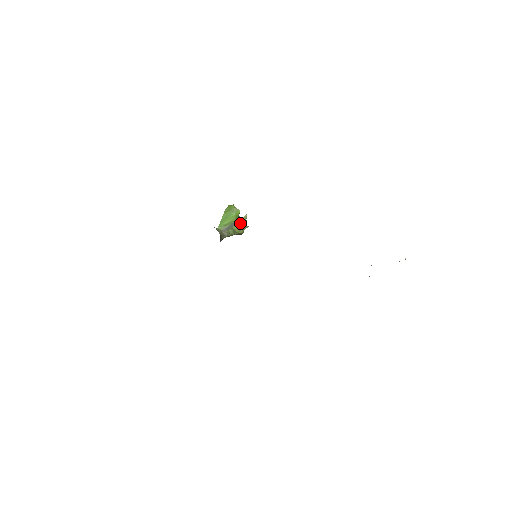
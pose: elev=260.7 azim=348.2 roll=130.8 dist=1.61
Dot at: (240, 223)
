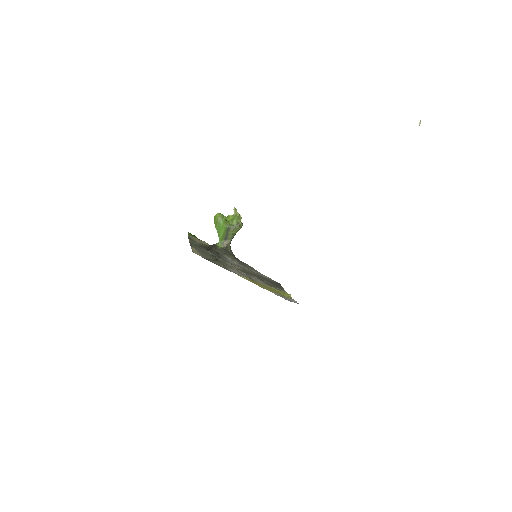
Dot at: (231, 227)
